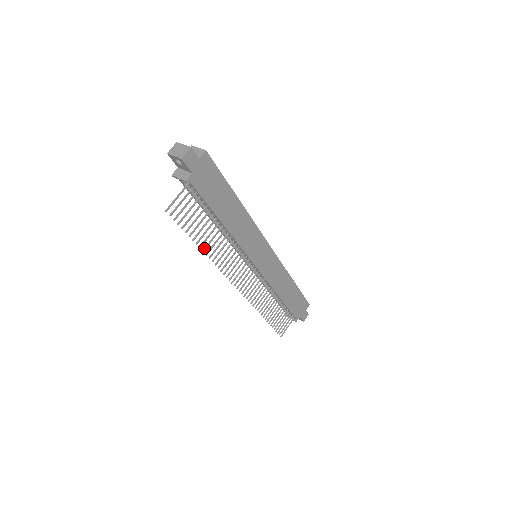
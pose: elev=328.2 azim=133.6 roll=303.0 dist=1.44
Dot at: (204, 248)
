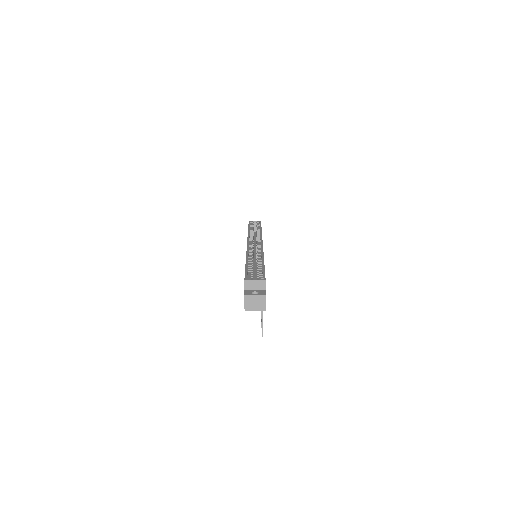
Dot at: occluded
